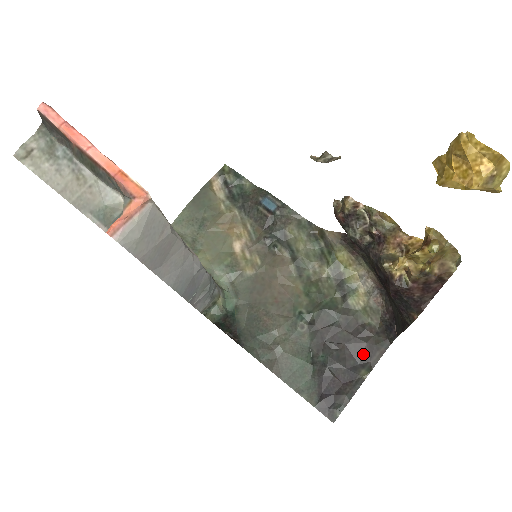
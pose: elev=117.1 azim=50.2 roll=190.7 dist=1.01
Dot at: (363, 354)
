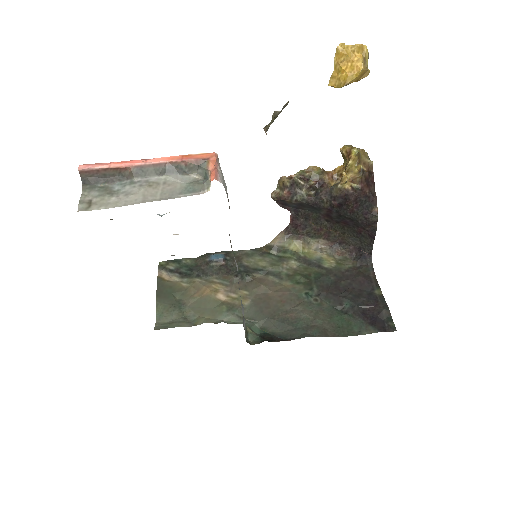
Dot at: (365, 284)
